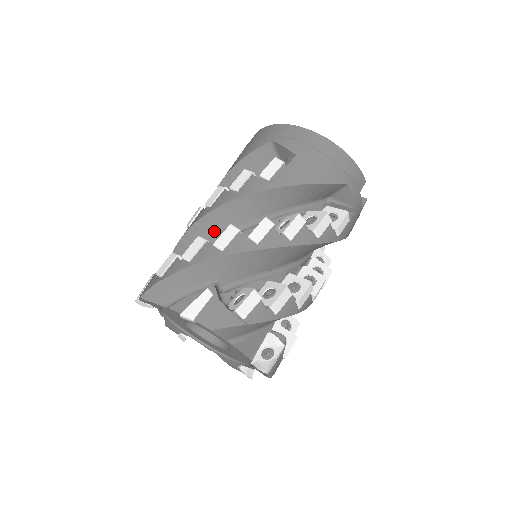
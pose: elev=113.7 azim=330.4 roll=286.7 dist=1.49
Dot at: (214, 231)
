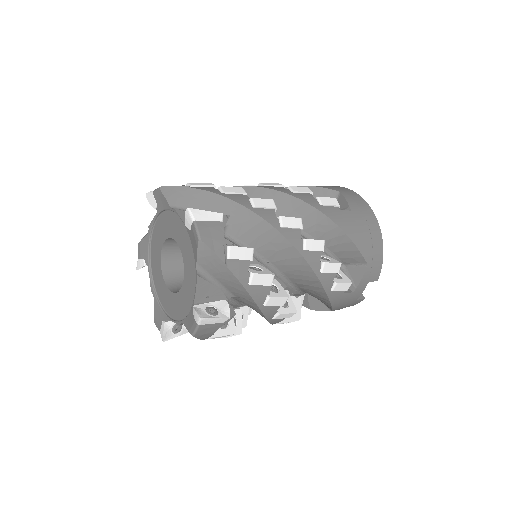
Dot at: occluded
